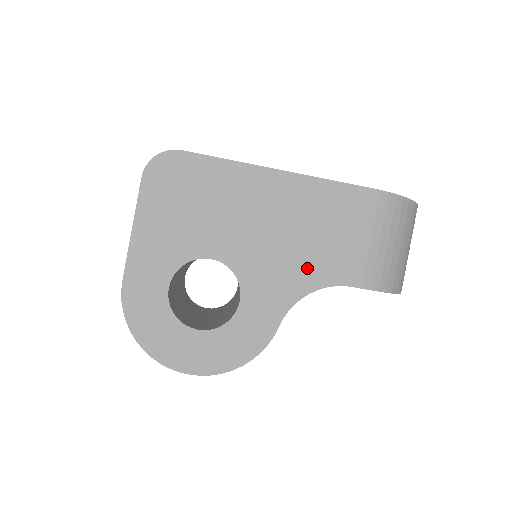
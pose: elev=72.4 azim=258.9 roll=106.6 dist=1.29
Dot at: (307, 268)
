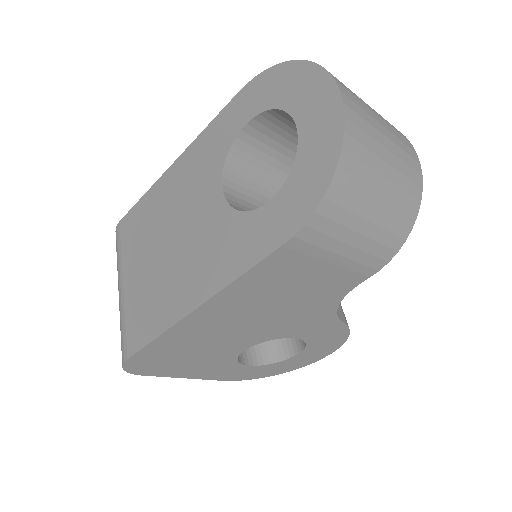
Dot at: (315, 303)
